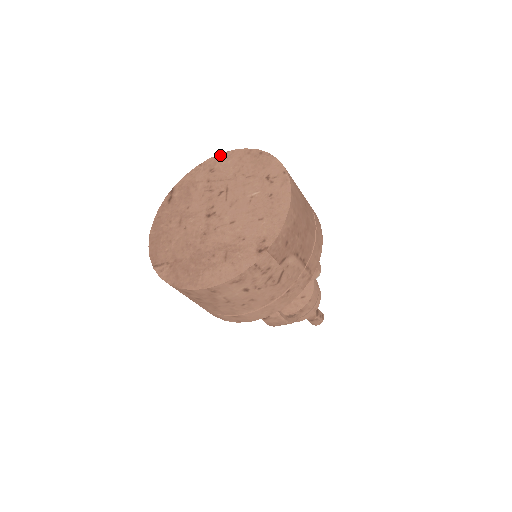
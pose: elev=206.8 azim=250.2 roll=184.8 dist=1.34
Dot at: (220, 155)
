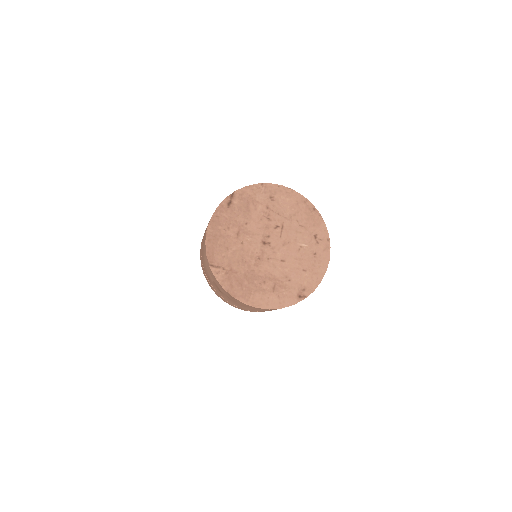
Dot at: (281, 187)
